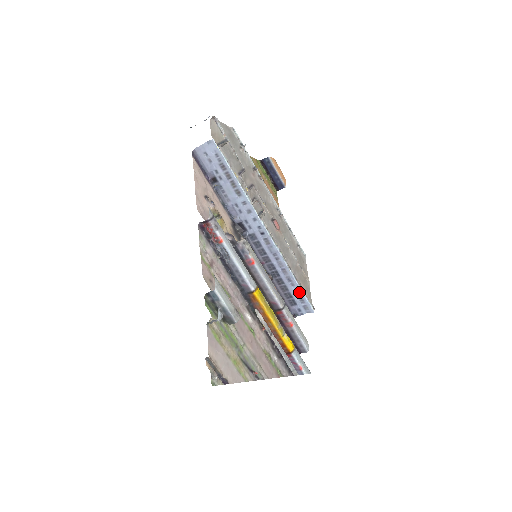
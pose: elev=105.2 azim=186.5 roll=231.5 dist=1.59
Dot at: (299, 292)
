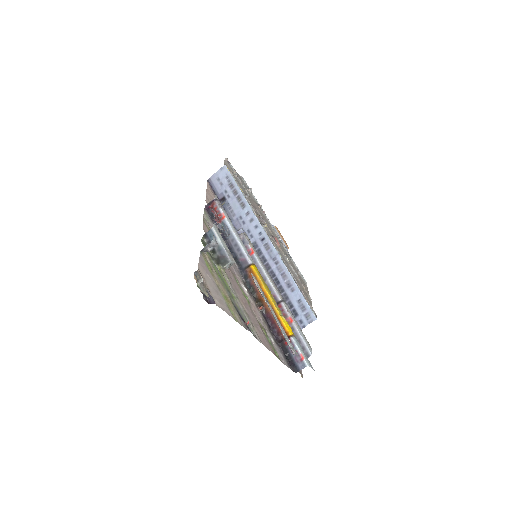
Dot at: (299, 297)
